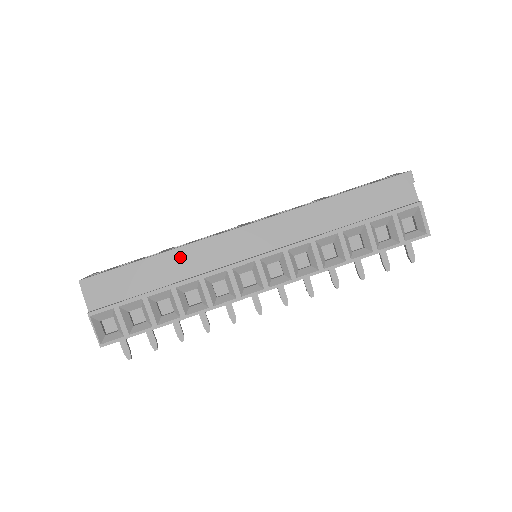
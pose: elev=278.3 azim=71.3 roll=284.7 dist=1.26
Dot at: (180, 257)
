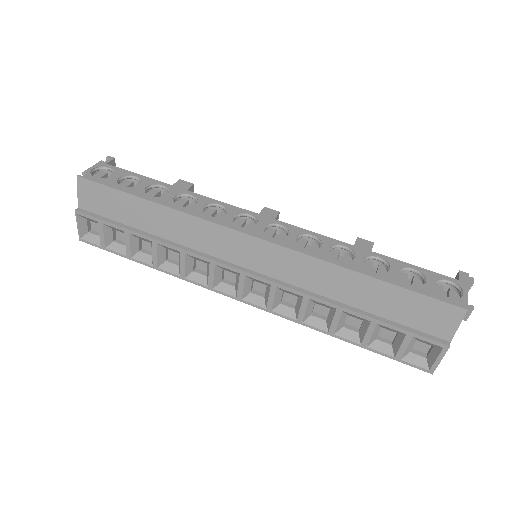
Dot at: (174, 219)
